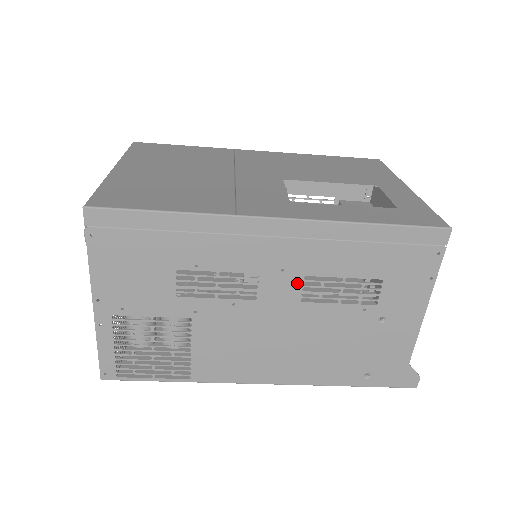
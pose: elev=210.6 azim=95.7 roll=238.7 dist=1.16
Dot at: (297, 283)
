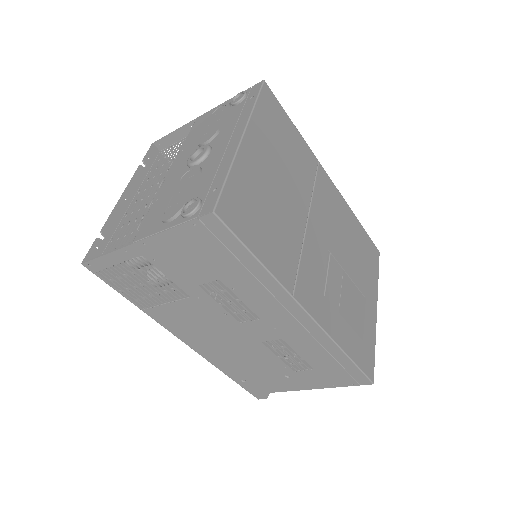
Dot at: (273, 337)
